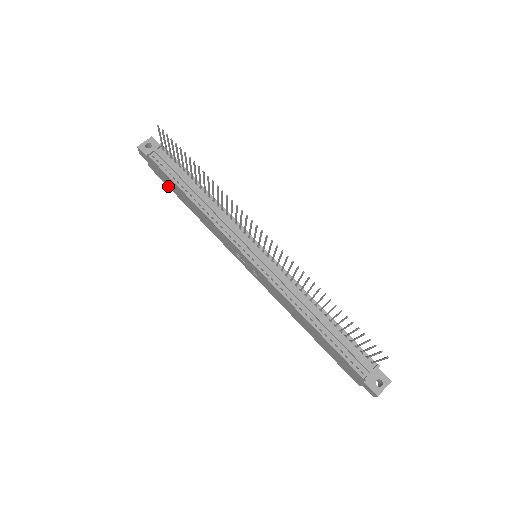
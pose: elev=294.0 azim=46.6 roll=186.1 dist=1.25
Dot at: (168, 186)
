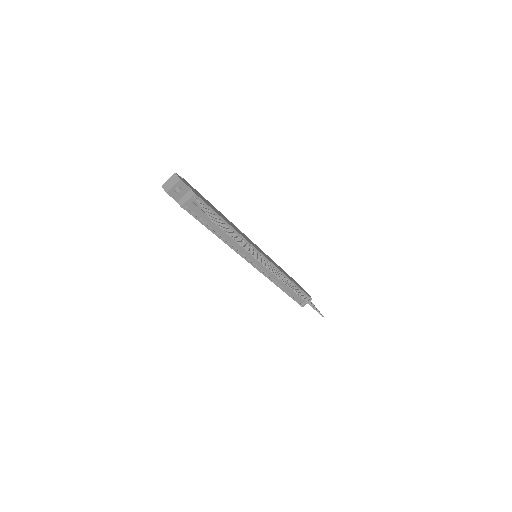
Dot at: occluded
